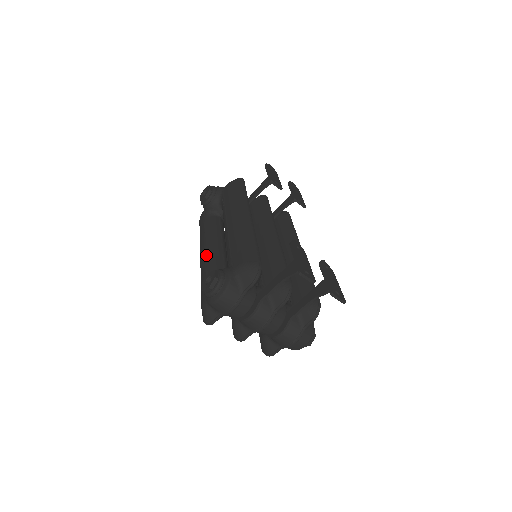
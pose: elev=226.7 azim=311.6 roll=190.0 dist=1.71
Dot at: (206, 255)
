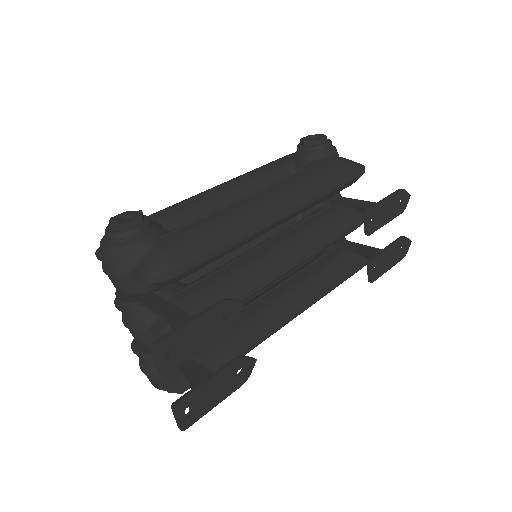
Dot at: (206, 193)
